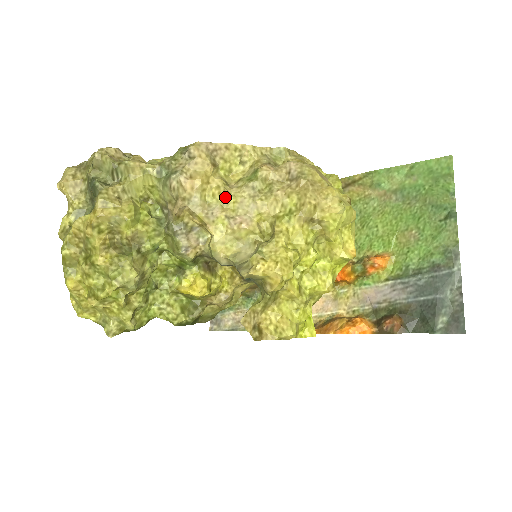
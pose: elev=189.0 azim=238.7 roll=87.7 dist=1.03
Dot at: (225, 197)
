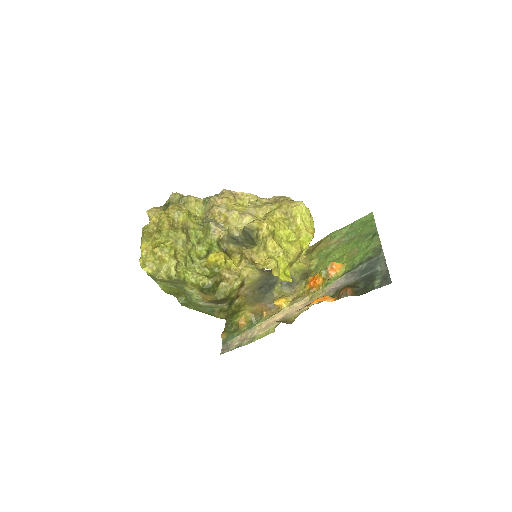
Dot at: (239, 207)
